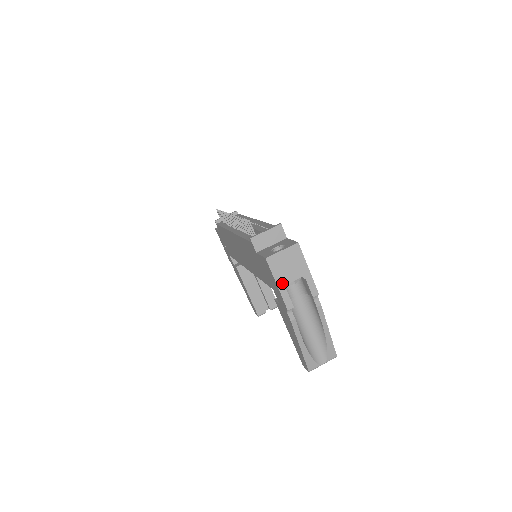
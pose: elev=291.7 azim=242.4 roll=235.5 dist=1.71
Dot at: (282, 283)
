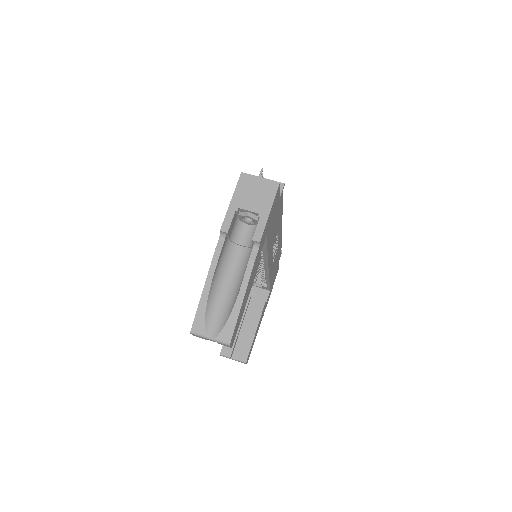
Dot at: (236, 203)
